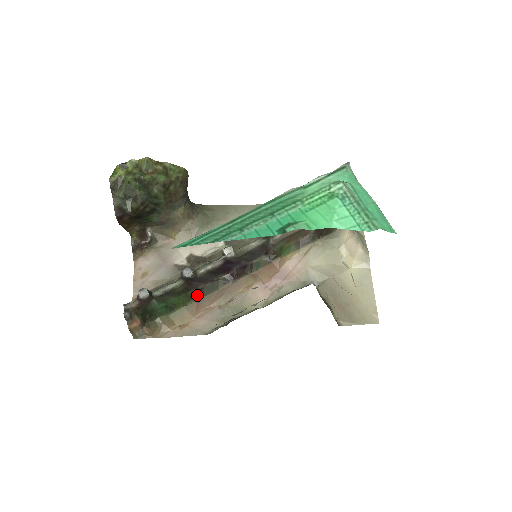
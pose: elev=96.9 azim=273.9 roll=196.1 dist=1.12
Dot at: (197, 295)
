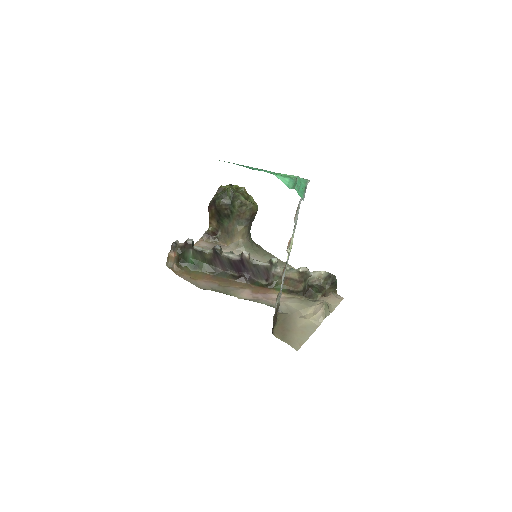
Dot at: (214, 272)
